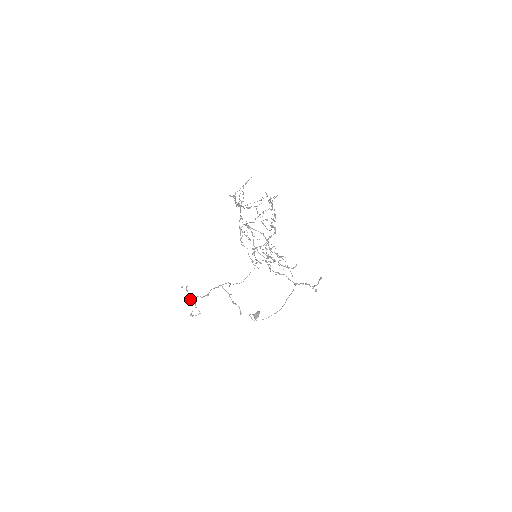
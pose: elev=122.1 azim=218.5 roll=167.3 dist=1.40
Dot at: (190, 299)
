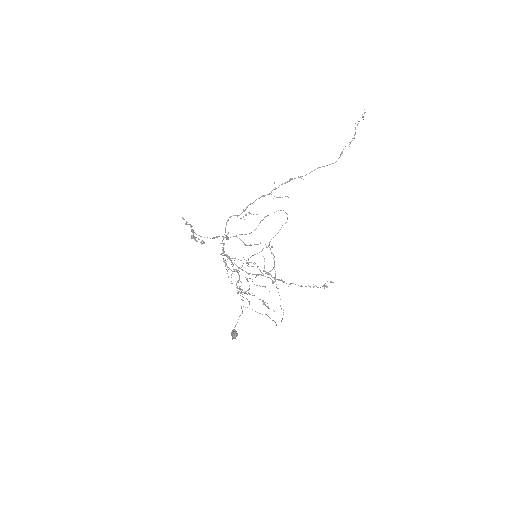
Dot at: (191, 230)
